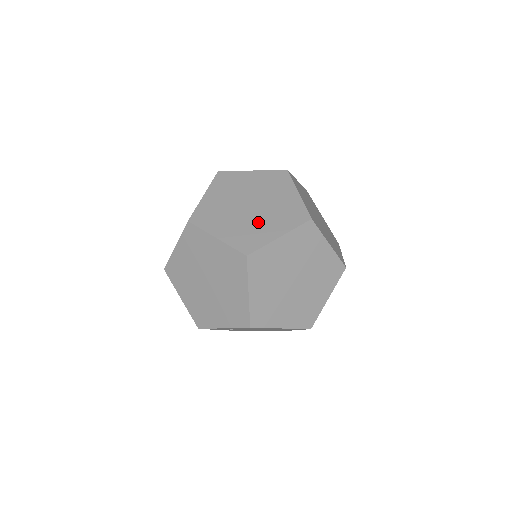
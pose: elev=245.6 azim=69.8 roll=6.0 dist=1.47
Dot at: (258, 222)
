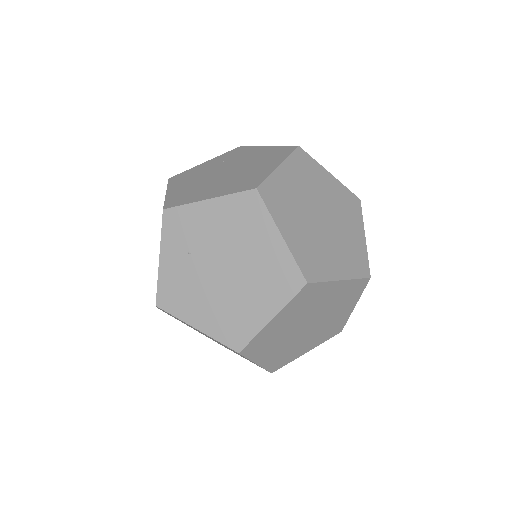
Dot at: occluded
